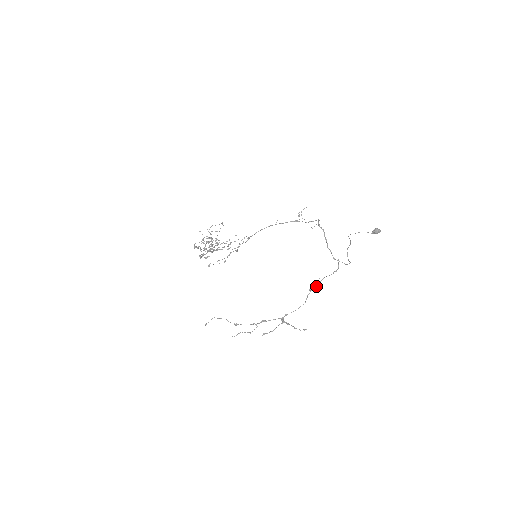
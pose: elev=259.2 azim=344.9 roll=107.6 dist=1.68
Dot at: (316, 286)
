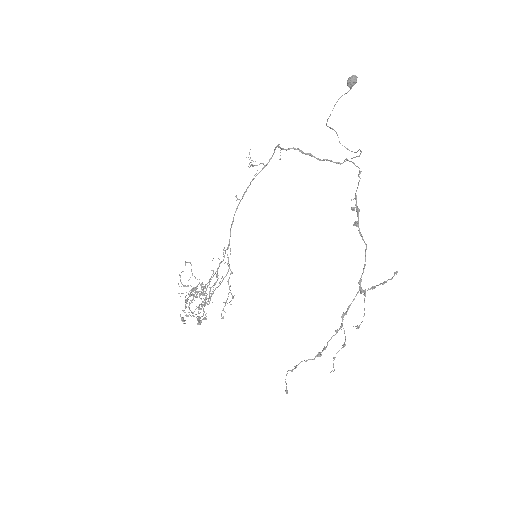
Dot at: (357, 213)
